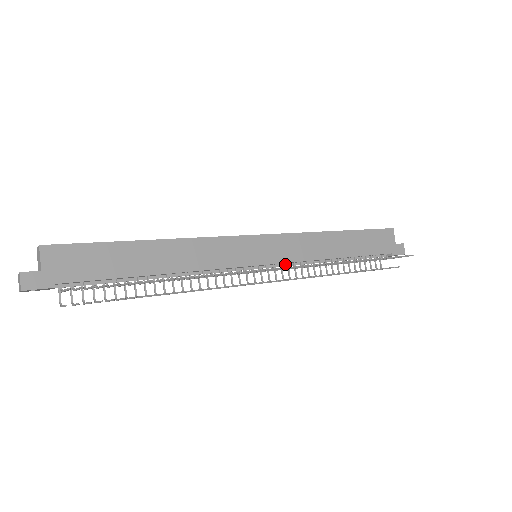
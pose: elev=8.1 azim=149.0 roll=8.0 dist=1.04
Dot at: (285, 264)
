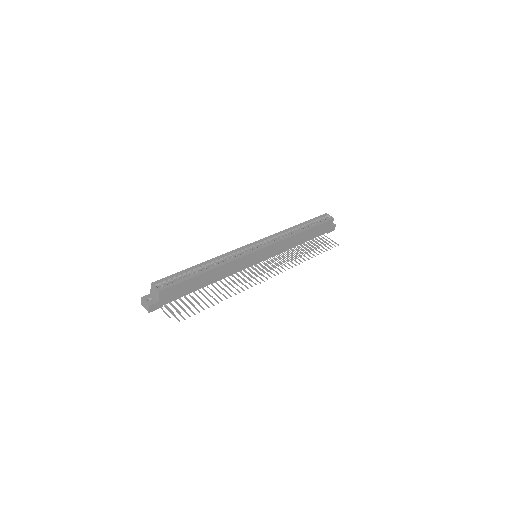
Dot at: occluded
